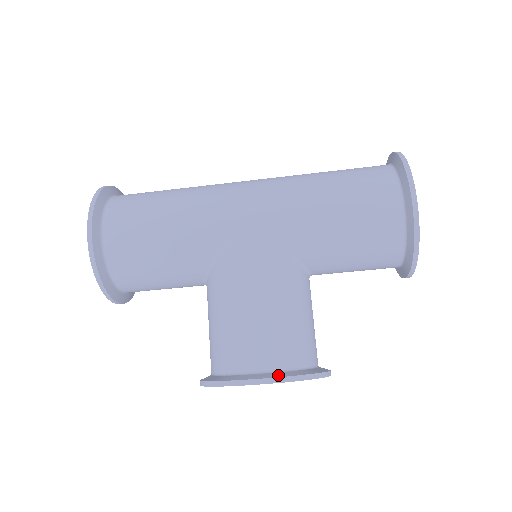
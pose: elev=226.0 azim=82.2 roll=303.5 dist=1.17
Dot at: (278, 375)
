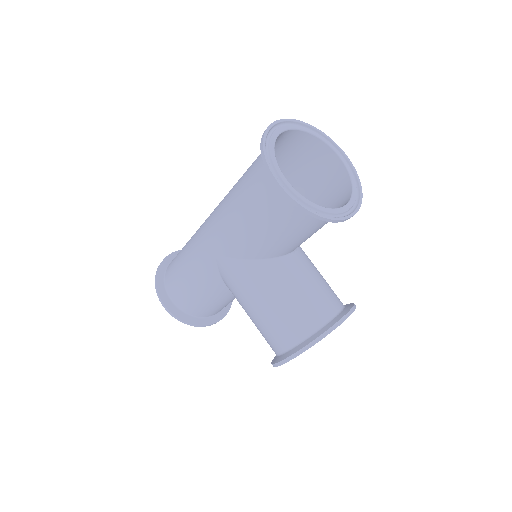
Dot at: (292, 352)
